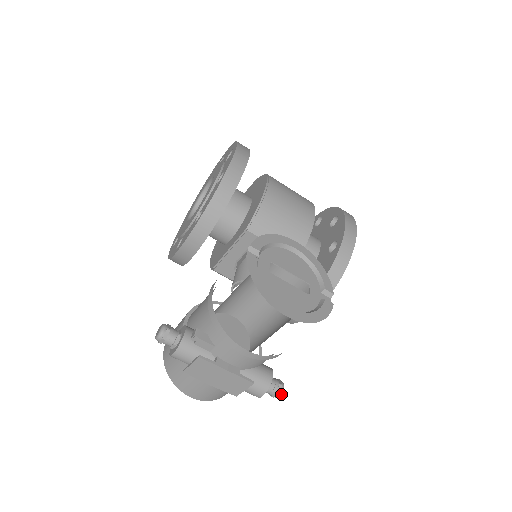
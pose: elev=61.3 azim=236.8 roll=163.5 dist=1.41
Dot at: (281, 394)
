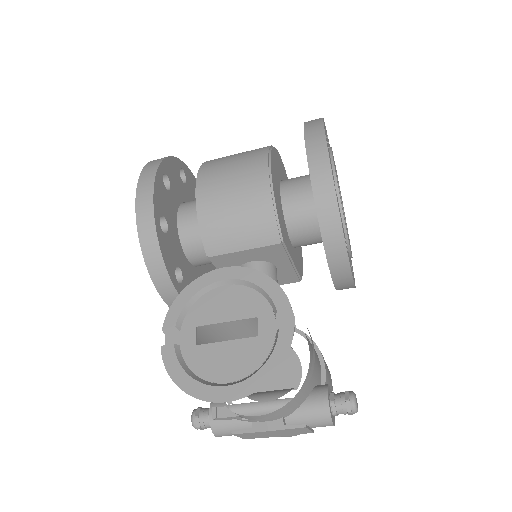
Dot at: (356, 409)
